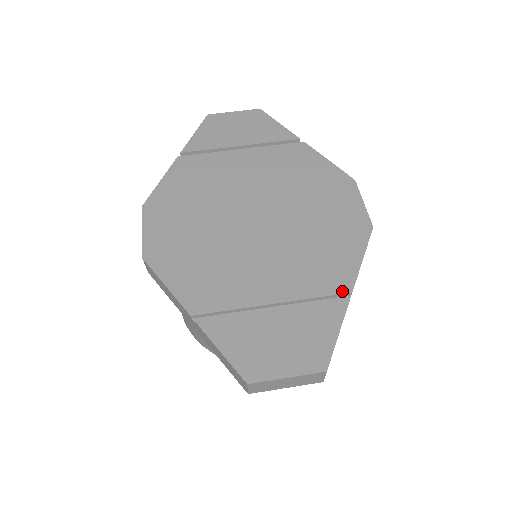
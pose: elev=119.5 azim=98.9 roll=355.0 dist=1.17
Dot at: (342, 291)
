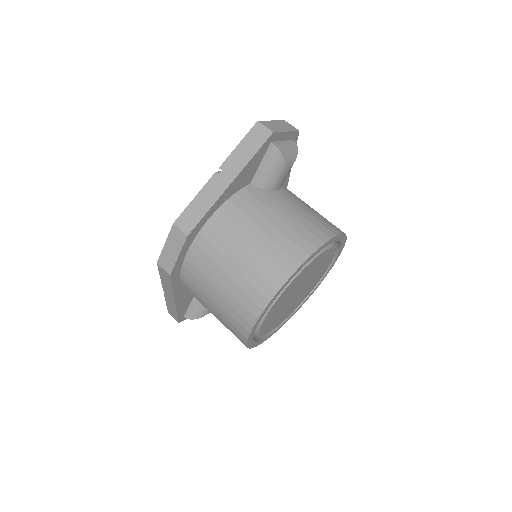
Dot at: occluded
